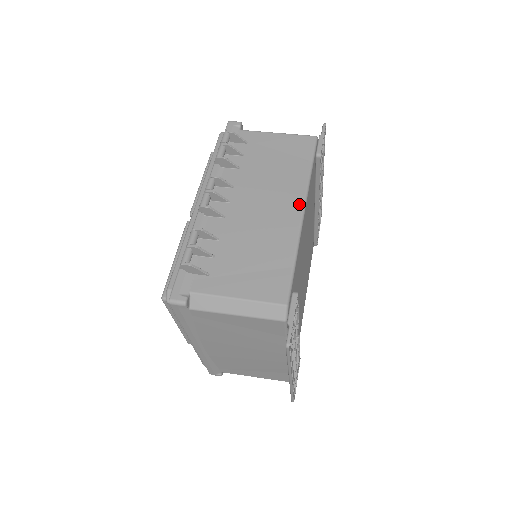
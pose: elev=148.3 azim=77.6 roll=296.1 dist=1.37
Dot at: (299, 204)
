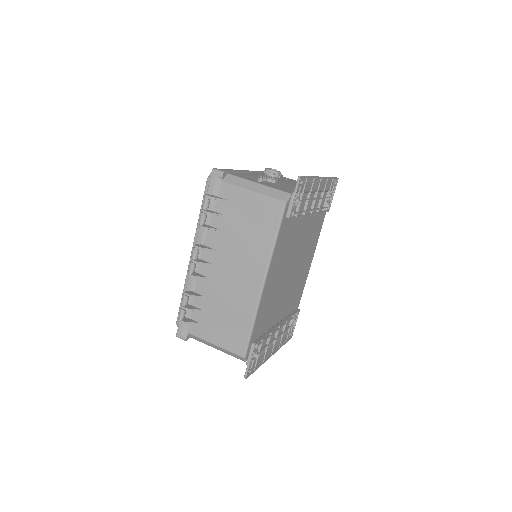
Dot at: (260, 278)
